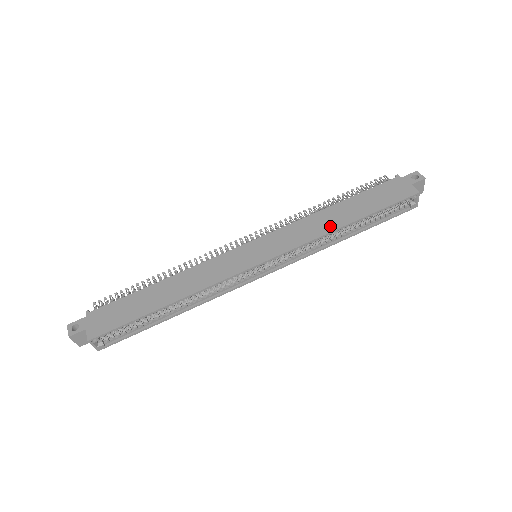
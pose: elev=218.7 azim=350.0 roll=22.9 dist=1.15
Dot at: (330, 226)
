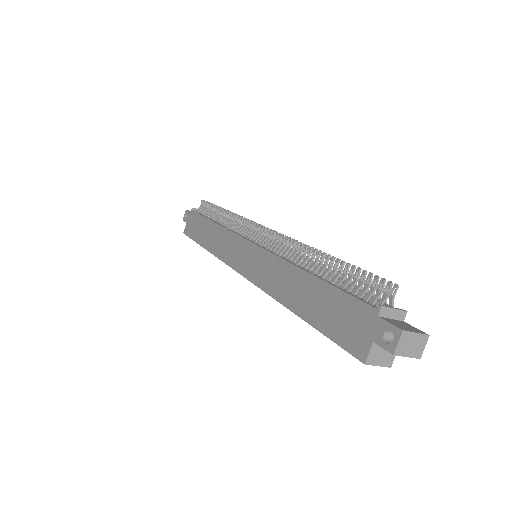
Dot at: (283, 295)
